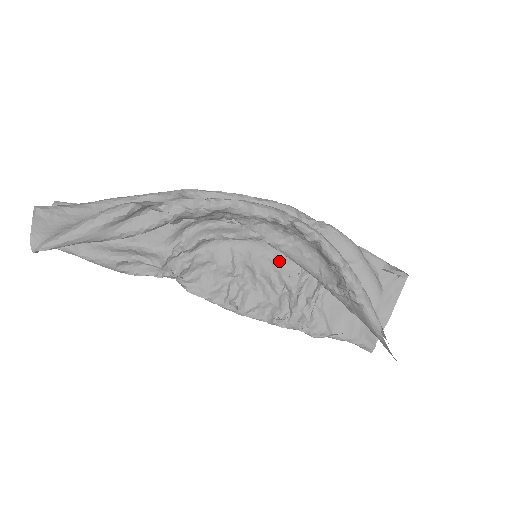
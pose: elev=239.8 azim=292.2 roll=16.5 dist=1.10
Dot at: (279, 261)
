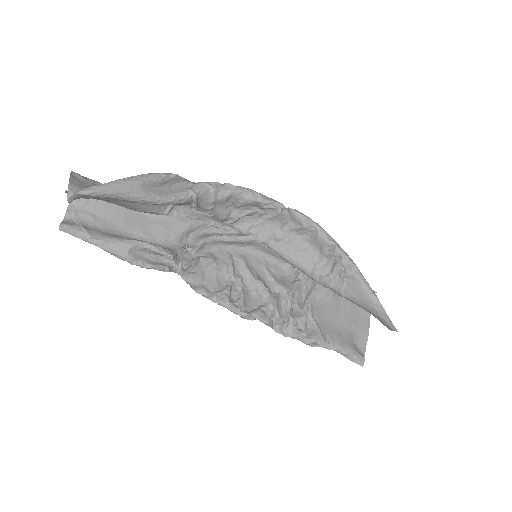
Dot at: (271, 271)
